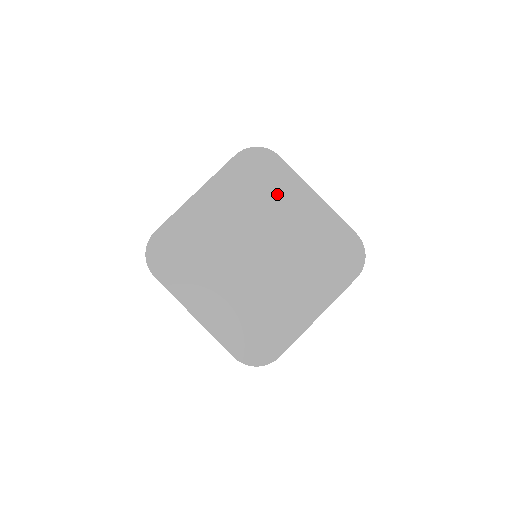
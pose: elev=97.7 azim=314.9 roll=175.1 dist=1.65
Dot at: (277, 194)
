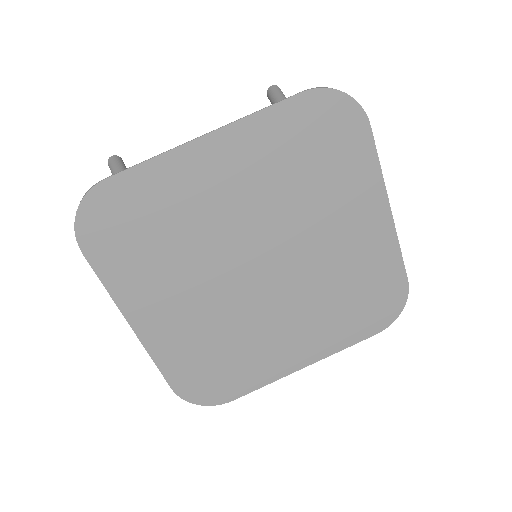
Dot at: (335, 188)
